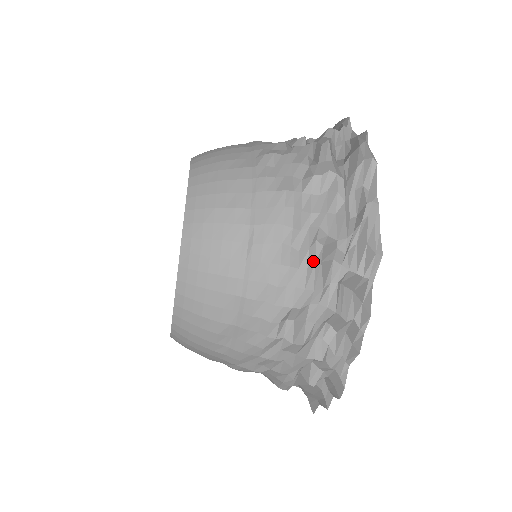
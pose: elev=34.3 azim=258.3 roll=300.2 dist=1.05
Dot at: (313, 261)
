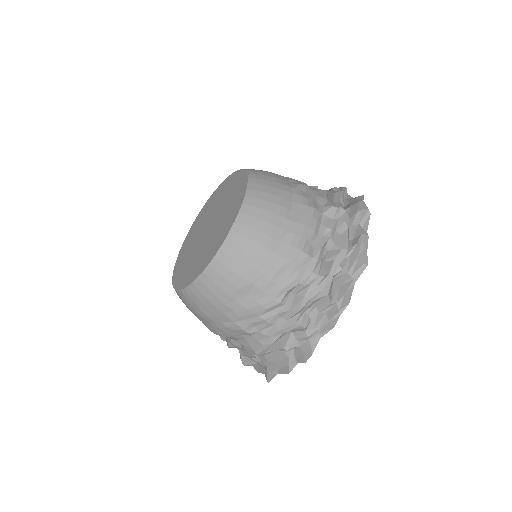
Dot at: (321, 257)
